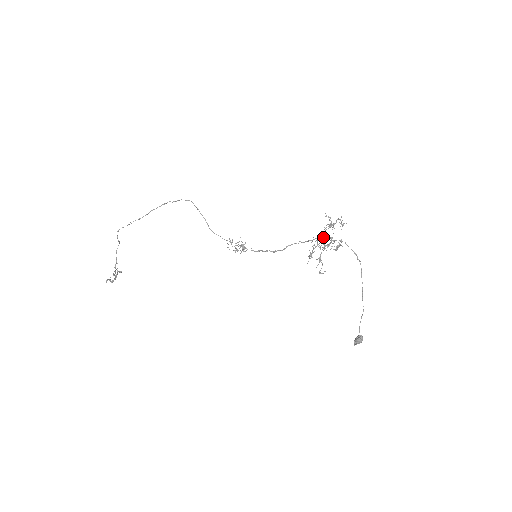
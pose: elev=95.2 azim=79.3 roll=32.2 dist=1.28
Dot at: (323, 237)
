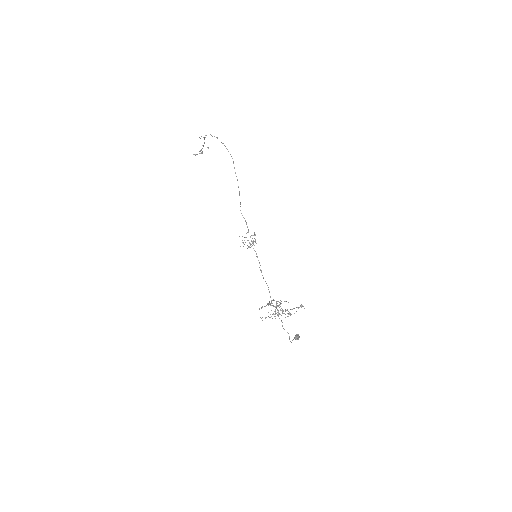
Dot at: (276, 307)
